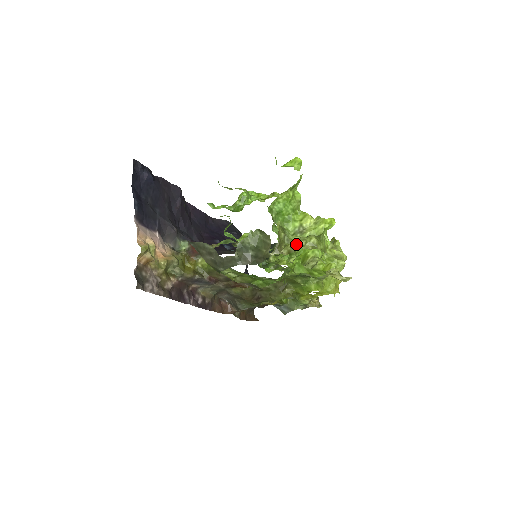
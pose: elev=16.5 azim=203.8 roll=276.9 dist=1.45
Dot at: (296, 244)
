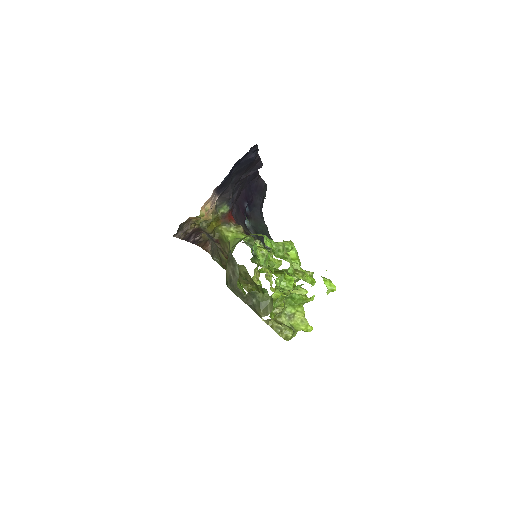
Dot at: (280, 329)
